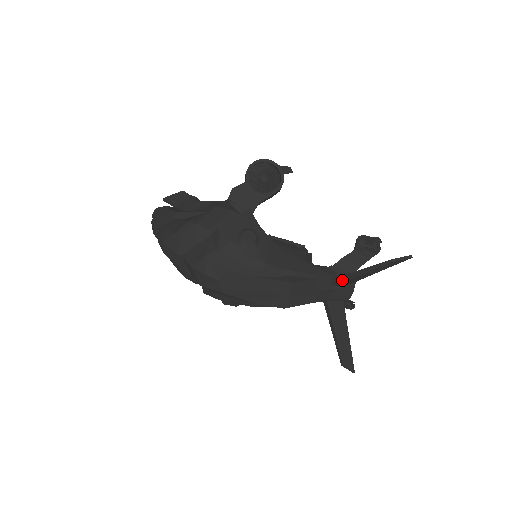
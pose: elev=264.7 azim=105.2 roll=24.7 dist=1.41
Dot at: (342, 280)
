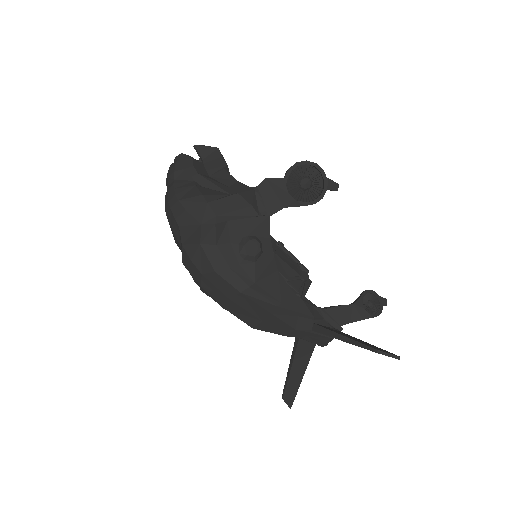
Dot at: (323, 332)
